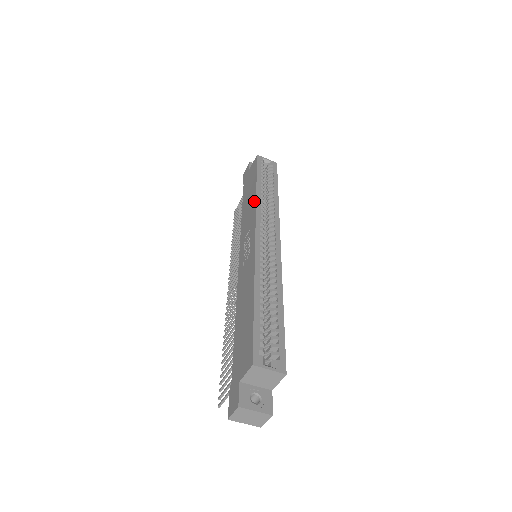
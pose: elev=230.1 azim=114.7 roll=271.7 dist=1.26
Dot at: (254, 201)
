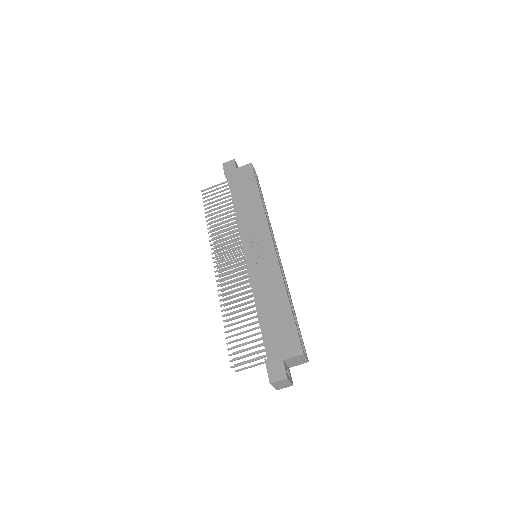
Dot at: (261, 211)
